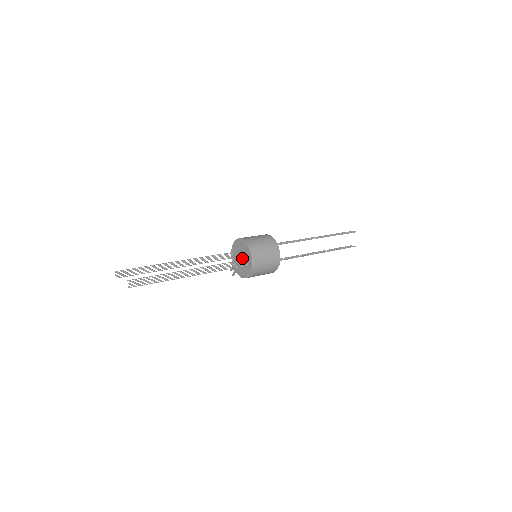
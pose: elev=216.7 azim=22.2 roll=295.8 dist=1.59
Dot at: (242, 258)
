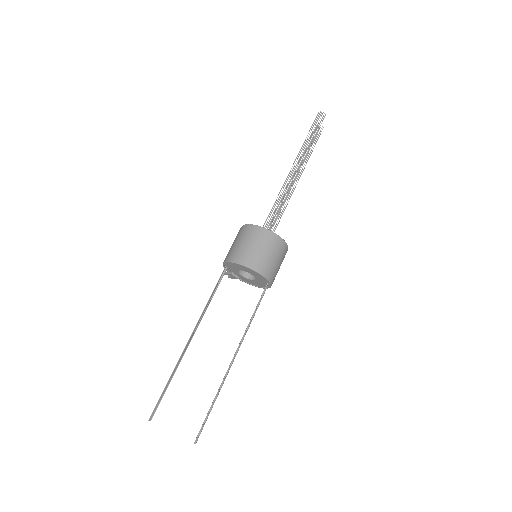
Dot at: occluded
